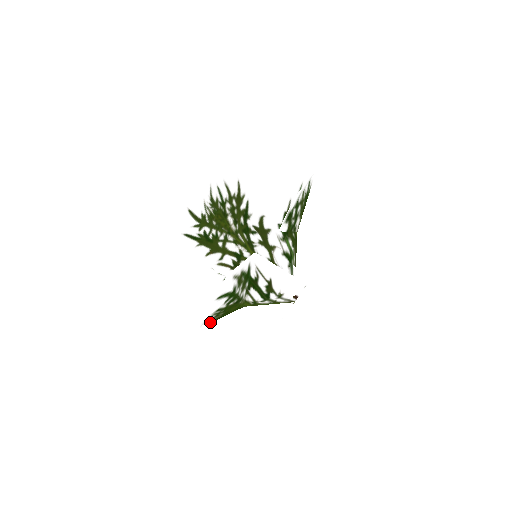
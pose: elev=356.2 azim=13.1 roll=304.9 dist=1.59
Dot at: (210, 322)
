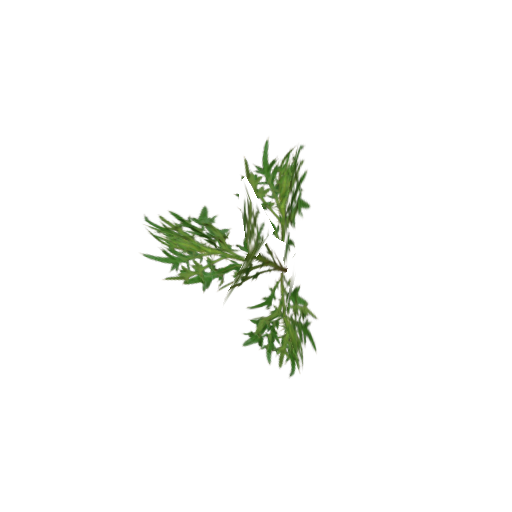
Dot at: (302, 370)
